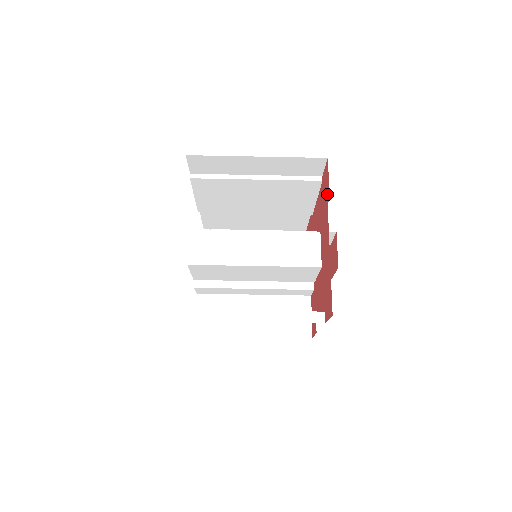
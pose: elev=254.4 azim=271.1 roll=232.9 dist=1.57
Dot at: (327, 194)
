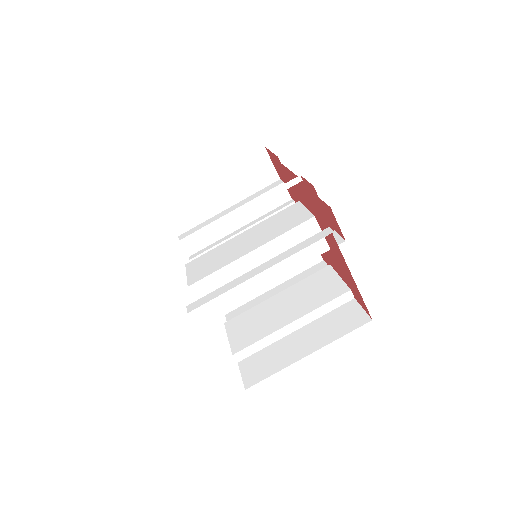
Dot at: (325, 218)
